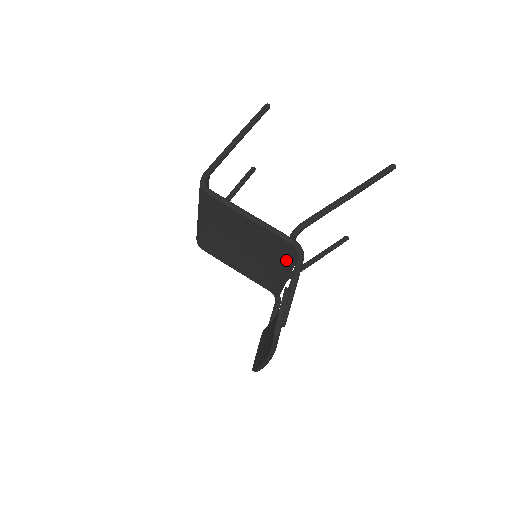
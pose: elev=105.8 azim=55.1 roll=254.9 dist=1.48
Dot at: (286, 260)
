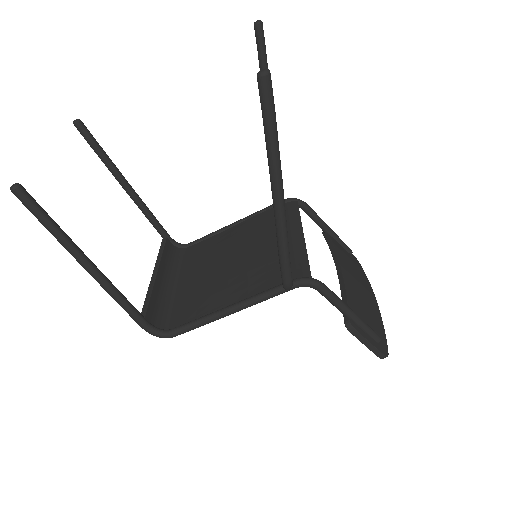
Dot at: occluded
